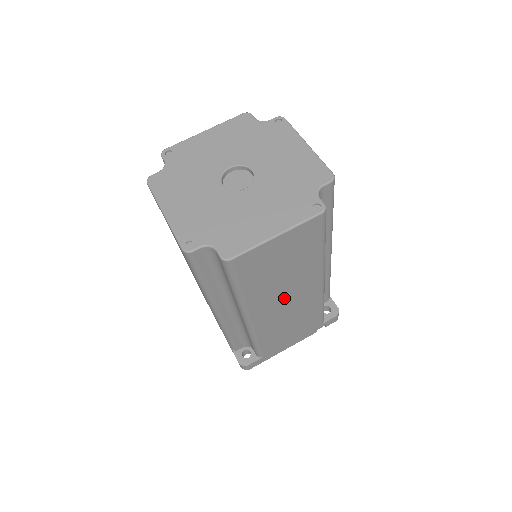
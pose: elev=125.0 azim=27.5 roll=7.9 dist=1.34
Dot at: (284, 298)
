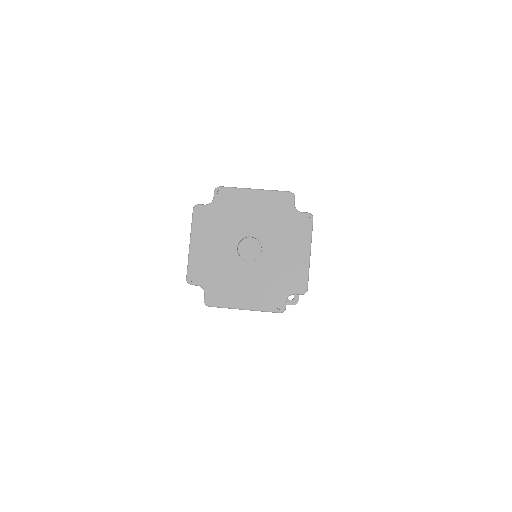
Dot at: occluded
